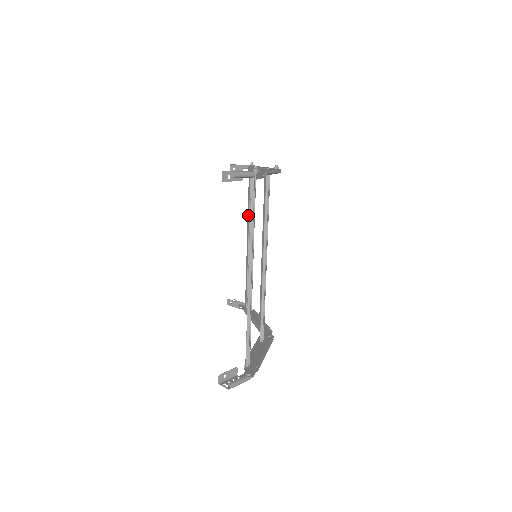
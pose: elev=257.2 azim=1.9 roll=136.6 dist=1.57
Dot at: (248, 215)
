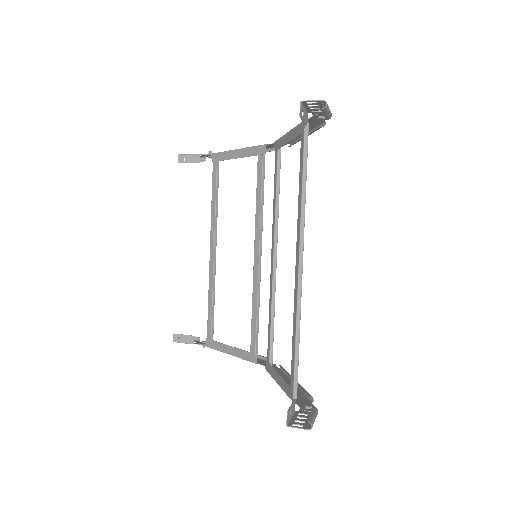
Dot at: (213, 215)
